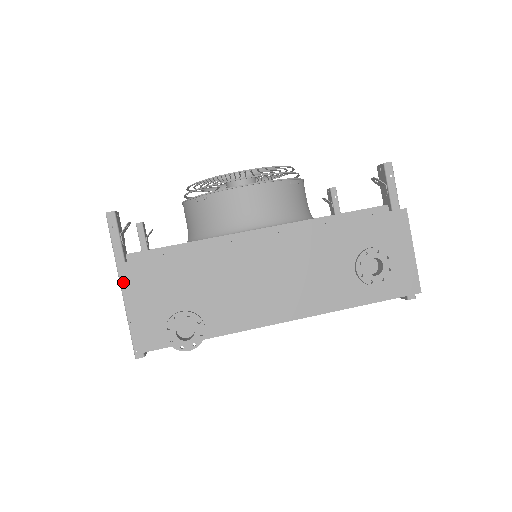
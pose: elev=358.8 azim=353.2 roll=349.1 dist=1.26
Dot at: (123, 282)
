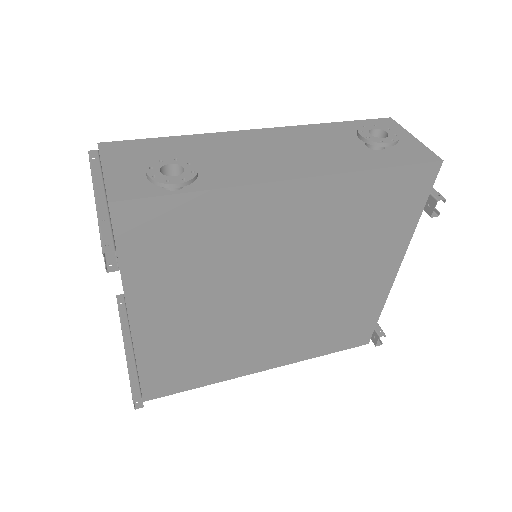
Dot at: (99, 154)
